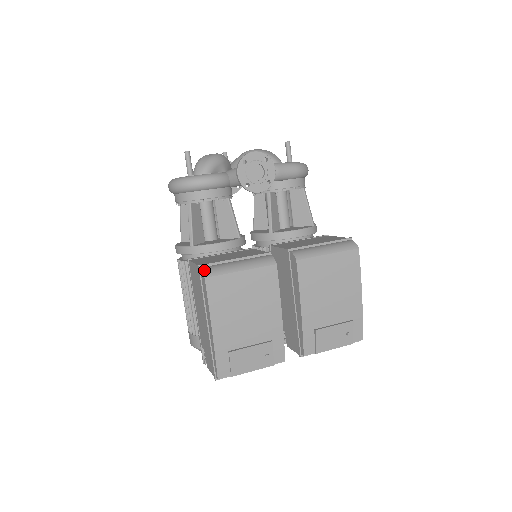
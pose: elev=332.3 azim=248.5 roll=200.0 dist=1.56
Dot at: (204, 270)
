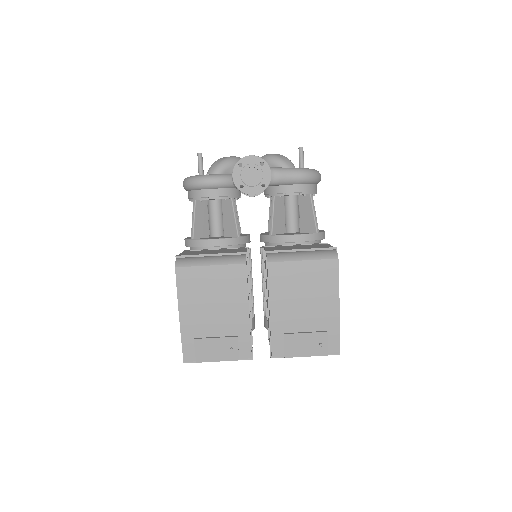
Dot at: (177, 260)
